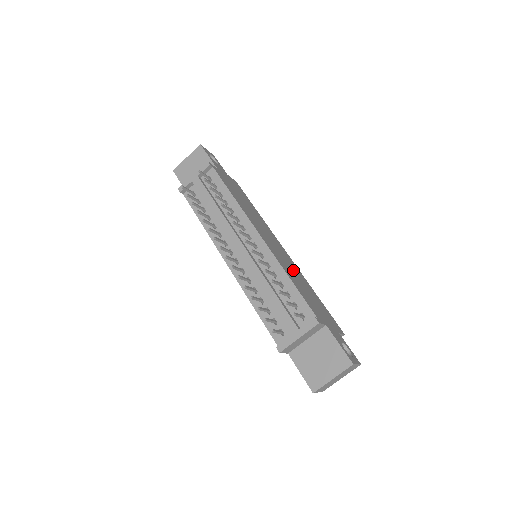
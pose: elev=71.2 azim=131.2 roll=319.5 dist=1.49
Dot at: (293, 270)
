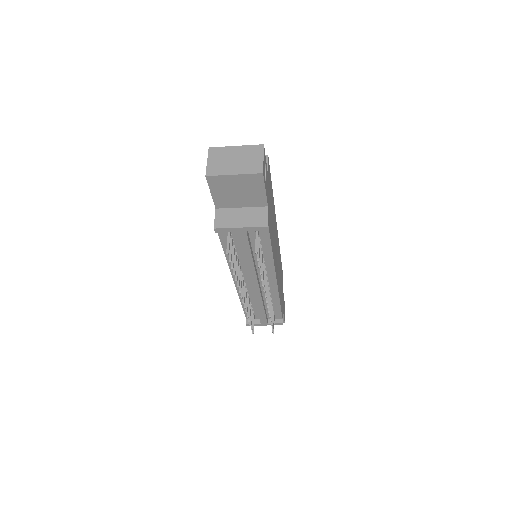
Dot at: (279, 266)
